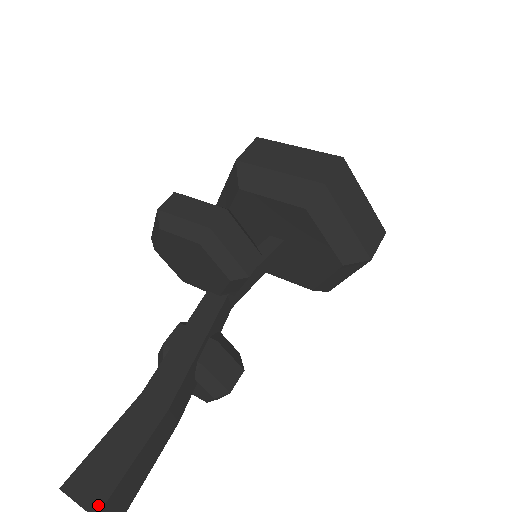
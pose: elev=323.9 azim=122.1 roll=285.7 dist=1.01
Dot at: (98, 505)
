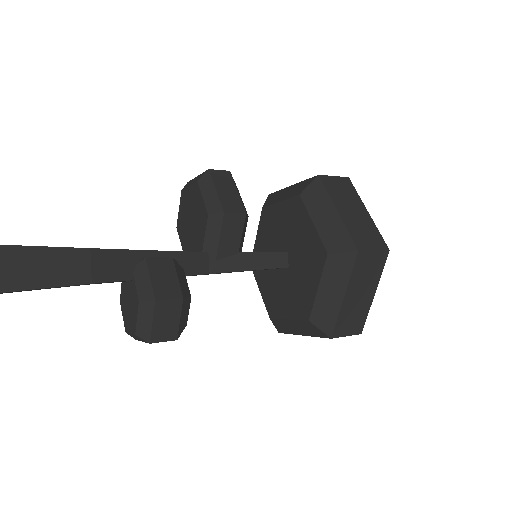
Dot at: out of frame
